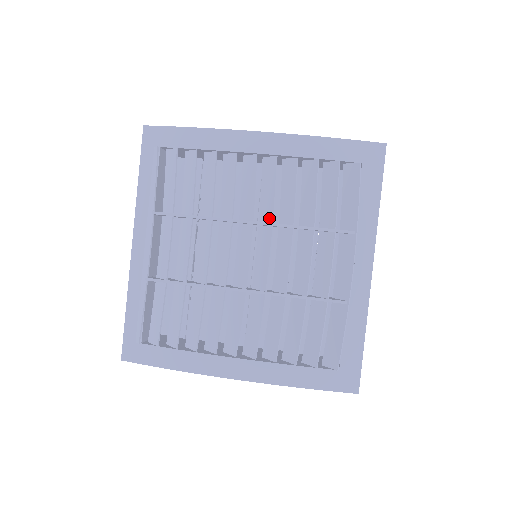
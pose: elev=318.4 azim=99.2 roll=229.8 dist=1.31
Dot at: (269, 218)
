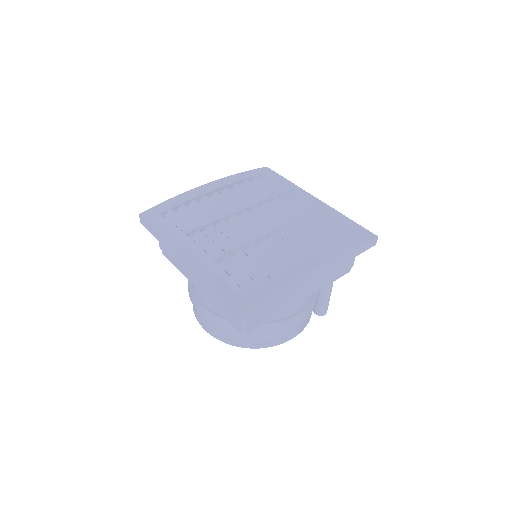
Dot at: (249, 205)
